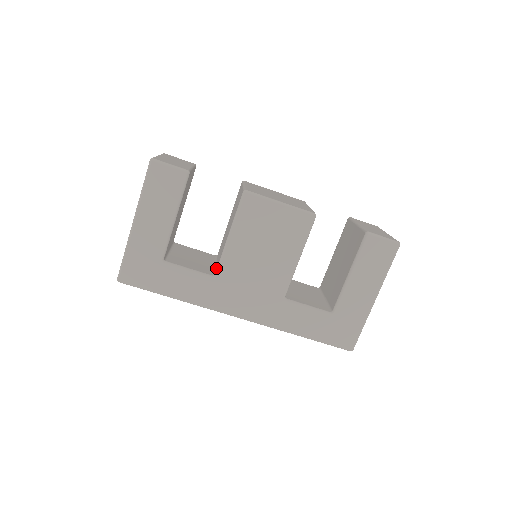
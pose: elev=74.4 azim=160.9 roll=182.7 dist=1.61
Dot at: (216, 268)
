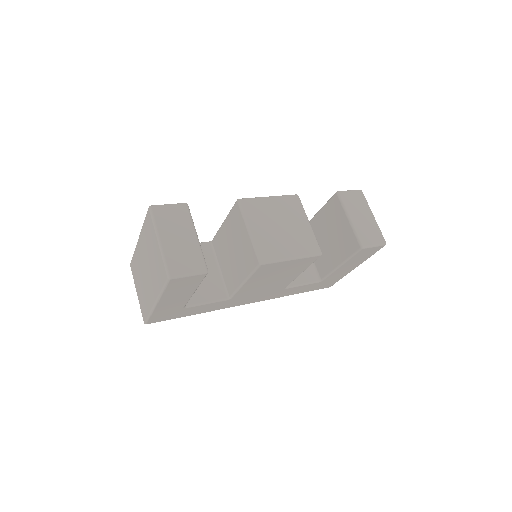
Dot at: (228, 290)
